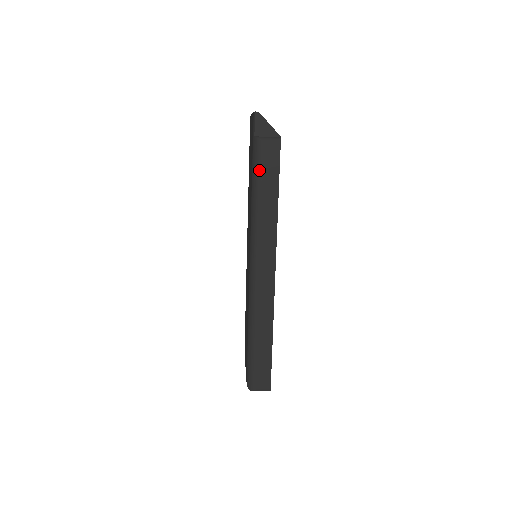
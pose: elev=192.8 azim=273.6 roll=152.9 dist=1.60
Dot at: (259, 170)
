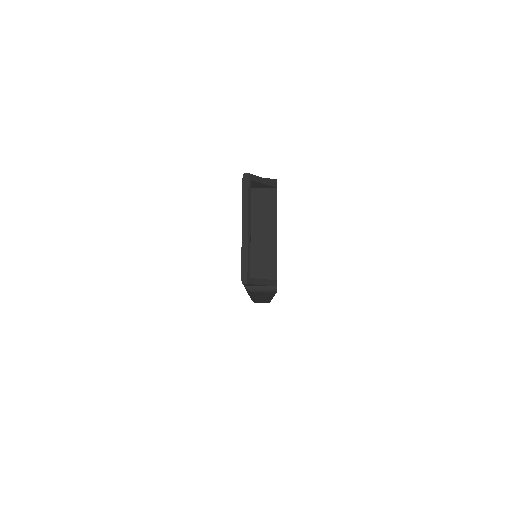
Dot at: occluded
